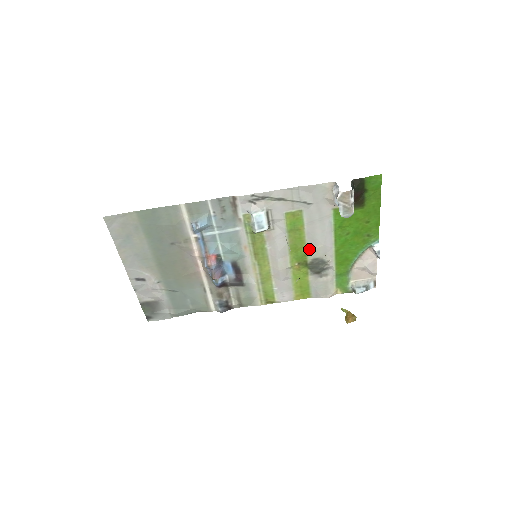
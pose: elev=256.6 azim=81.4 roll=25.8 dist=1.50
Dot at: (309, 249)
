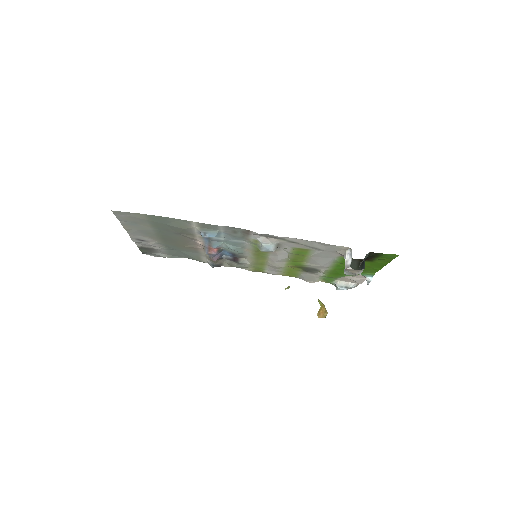
Dot at: (307, 264)
